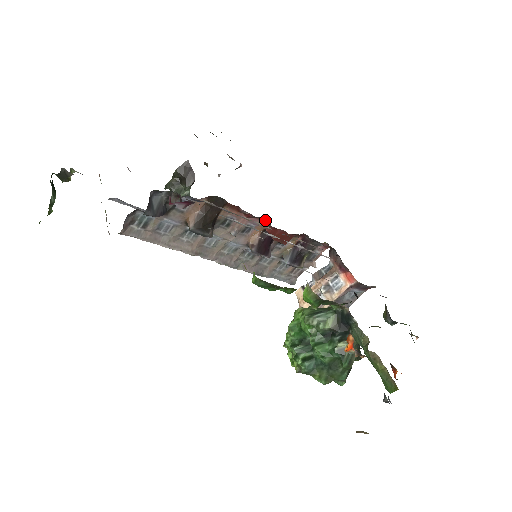
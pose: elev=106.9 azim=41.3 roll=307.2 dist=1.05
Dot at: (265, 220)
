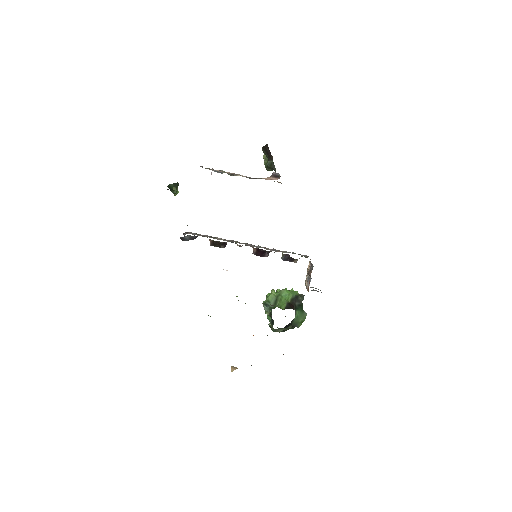
Dot at: occluded
